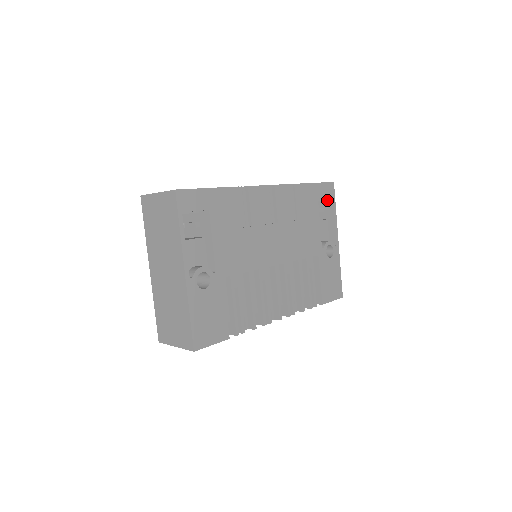
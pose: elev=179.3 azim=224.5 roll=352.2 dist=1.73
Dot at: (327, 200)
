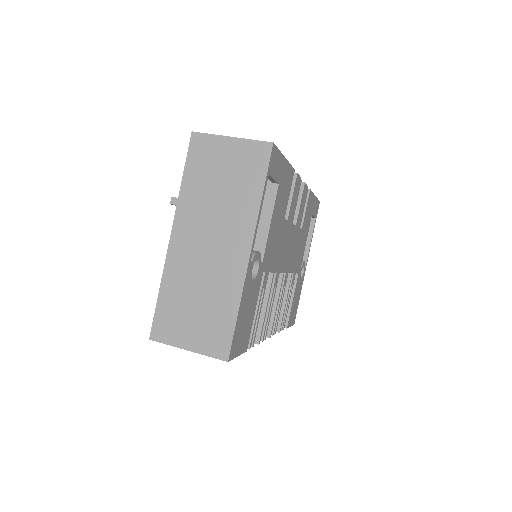
Dot at: occluded
